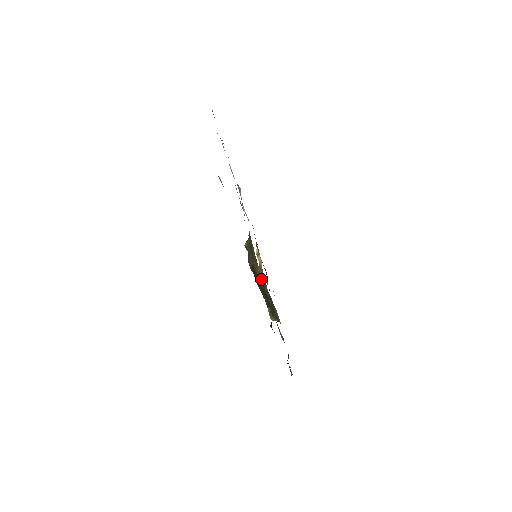
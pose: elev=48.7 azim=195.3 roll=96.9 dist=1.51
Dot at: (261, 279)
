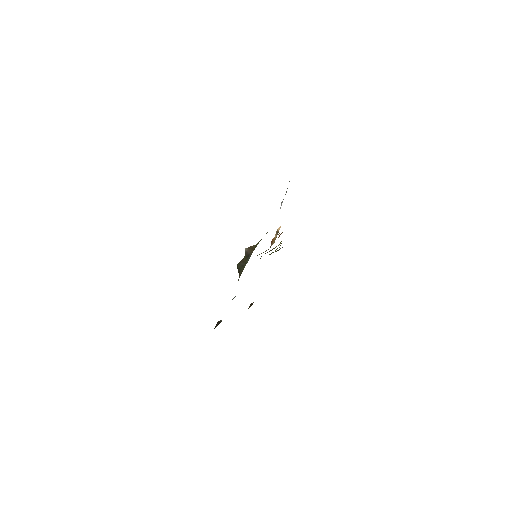
Dot at: occluded
